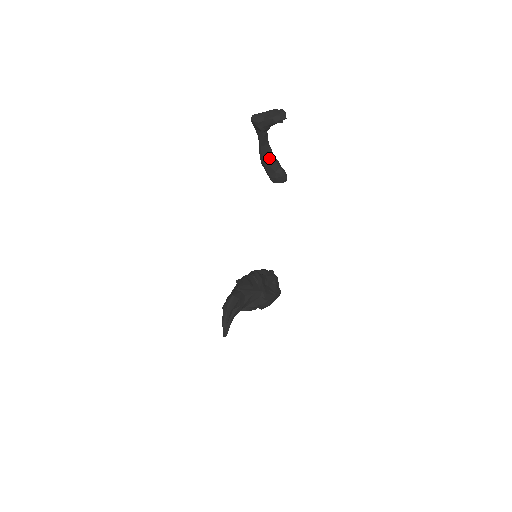
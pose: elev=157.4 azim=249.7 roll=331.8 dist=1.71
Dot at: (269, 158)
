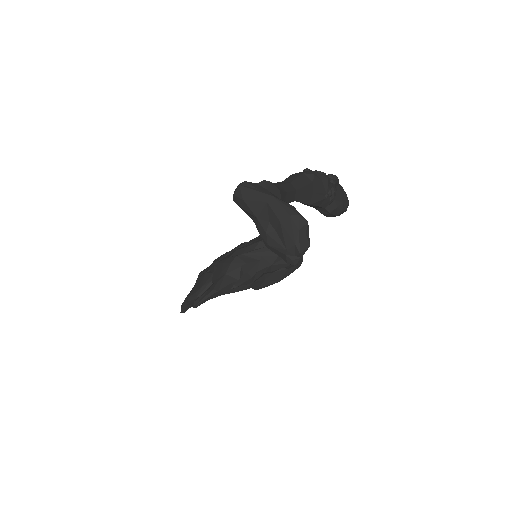
Dot at: occluded
